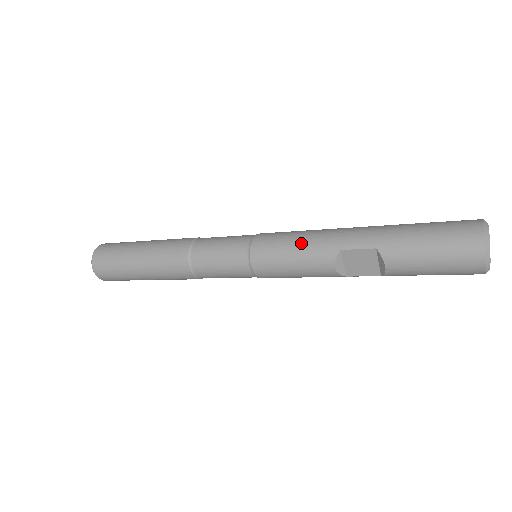
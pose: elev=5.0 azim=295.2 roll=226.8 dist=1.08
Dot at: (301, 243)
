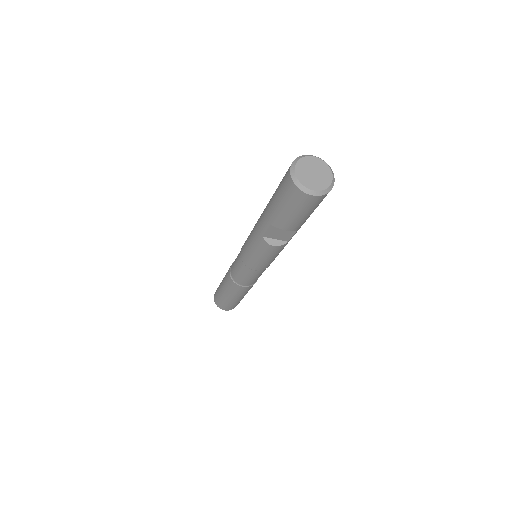
Dot at: (251, 243)
